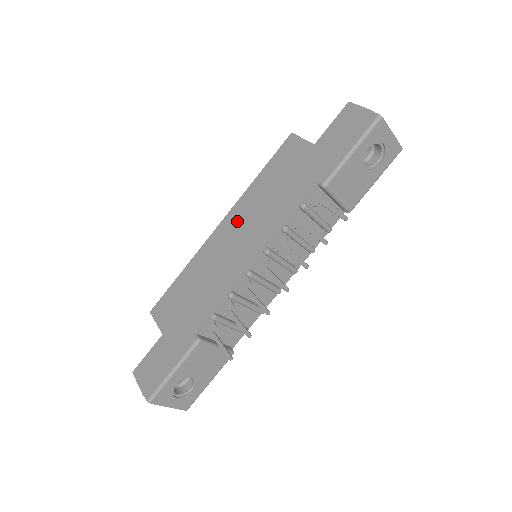
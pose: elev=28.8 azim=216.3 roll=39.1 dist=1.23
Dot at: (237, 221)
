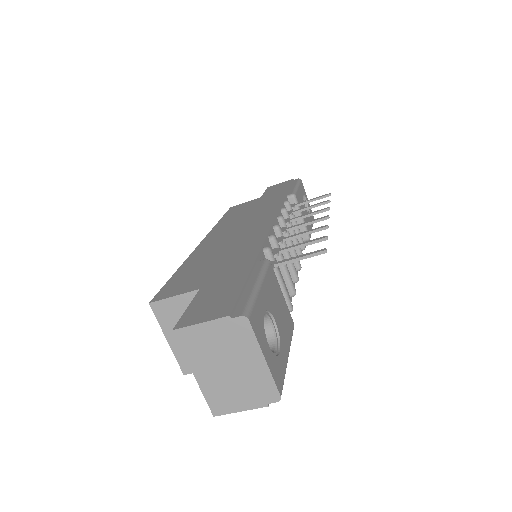
Dot at: (224, 230)
